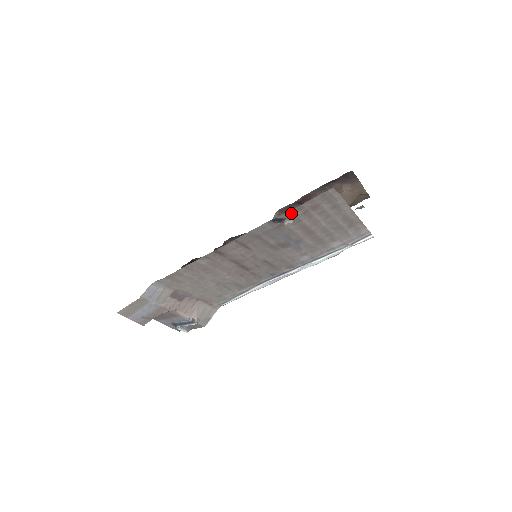
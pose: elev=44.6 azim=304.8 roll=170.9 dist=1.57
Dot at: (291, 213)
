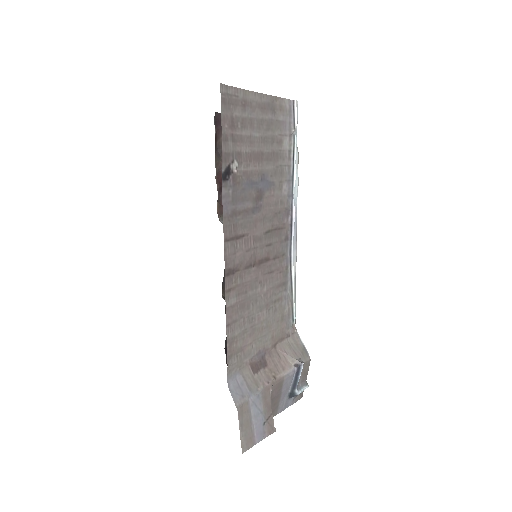
Dot at: (226, 153)
